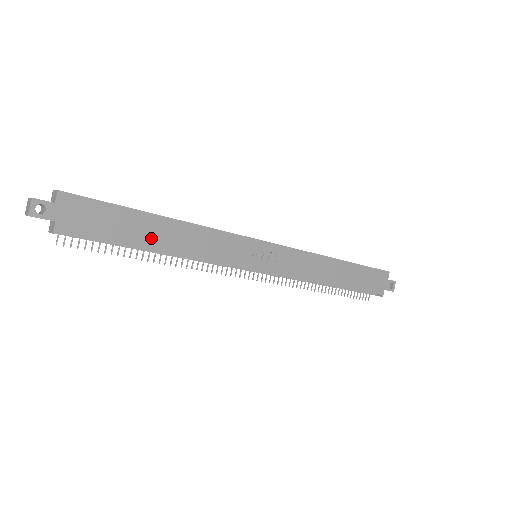
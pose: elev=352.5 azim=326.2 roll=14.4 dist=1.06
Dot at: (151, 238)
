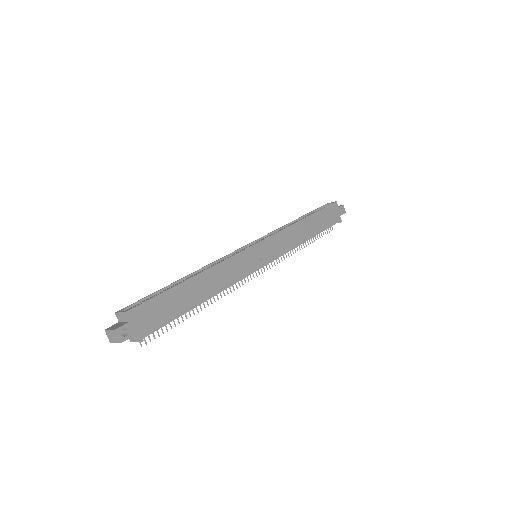
Dot at: (195, 297)
